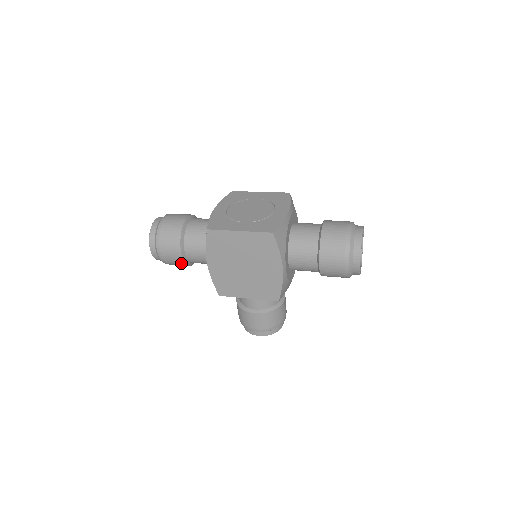
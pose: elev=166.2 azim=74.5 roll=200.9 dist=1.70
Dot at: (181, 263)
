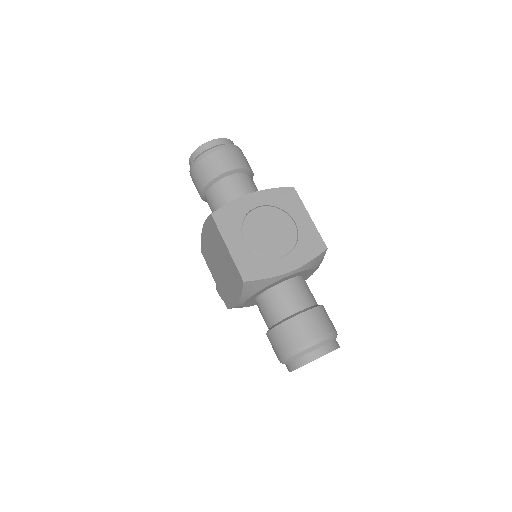
Dot at: occluded
